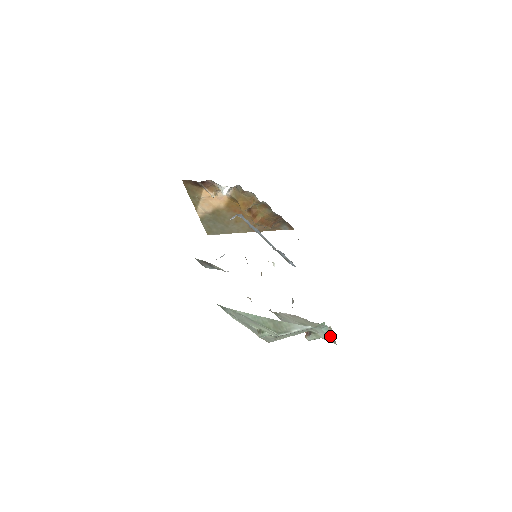
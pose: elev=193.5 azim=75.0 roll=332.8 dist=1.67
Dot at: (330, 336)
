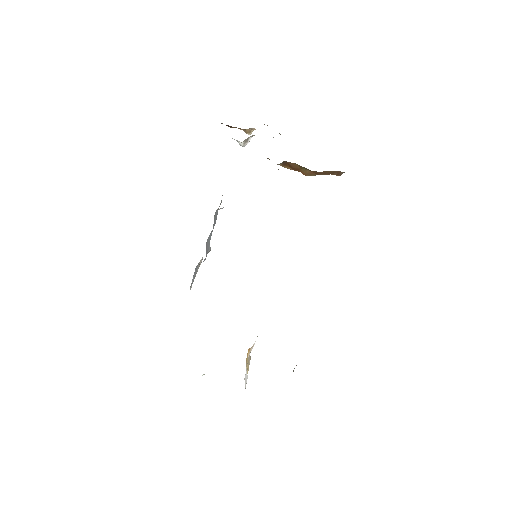
Dot at: occluded
